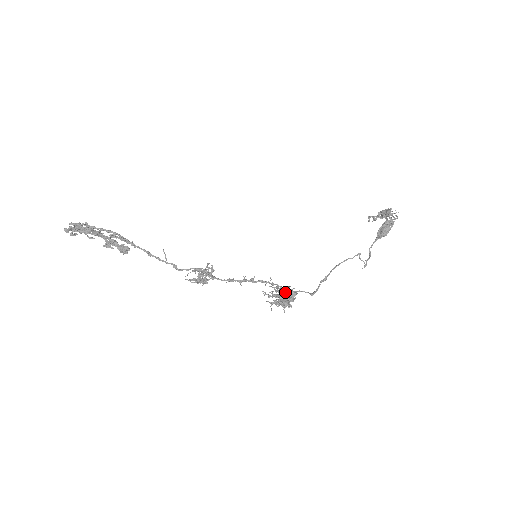
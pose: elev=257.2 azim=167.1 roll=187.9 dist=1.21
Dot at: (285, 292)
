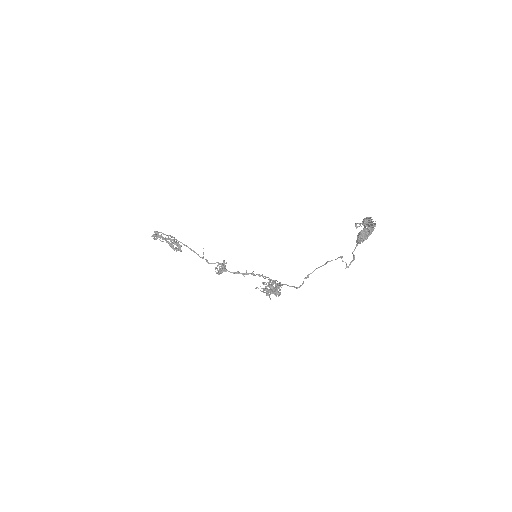
Dot at: (268, 285)
